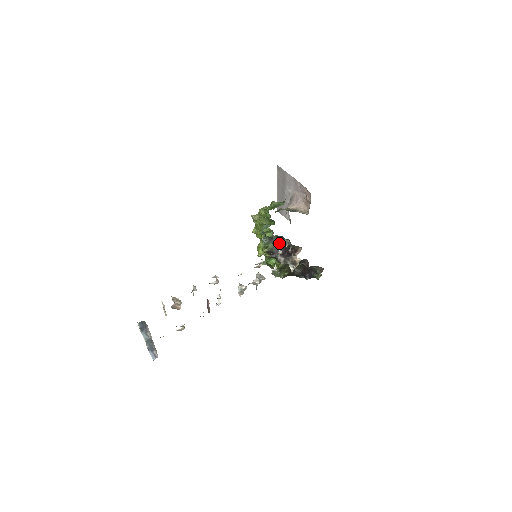
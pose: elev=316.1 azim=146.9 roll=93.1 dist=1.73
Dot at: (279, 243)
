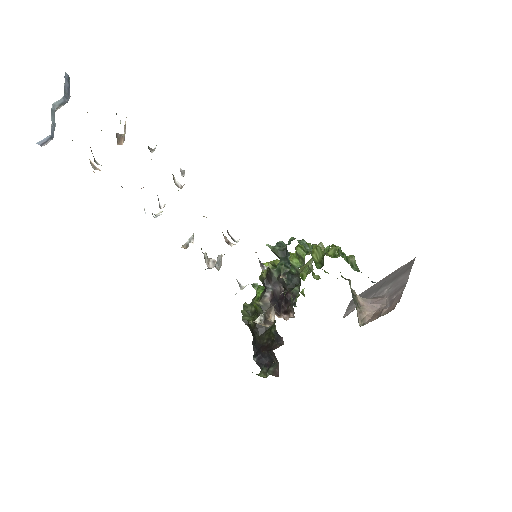
Dot at: occluded
